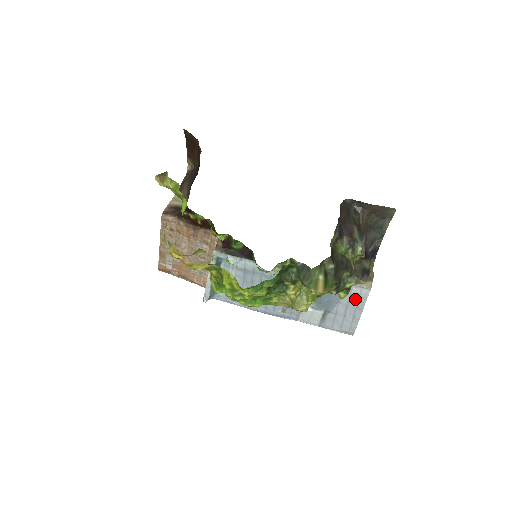
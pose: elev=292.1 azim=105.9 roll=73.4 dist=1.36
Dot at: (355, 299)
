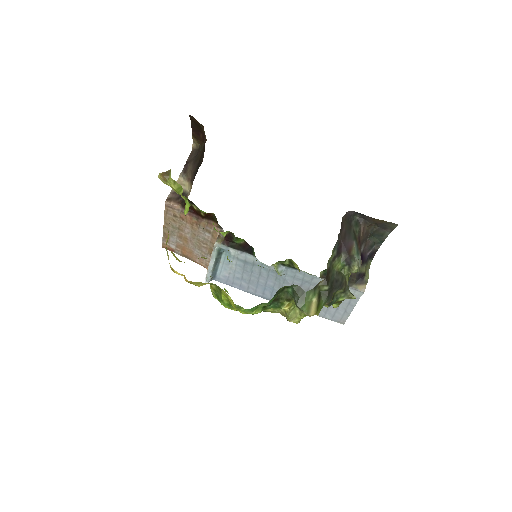
Dot at: occluded
